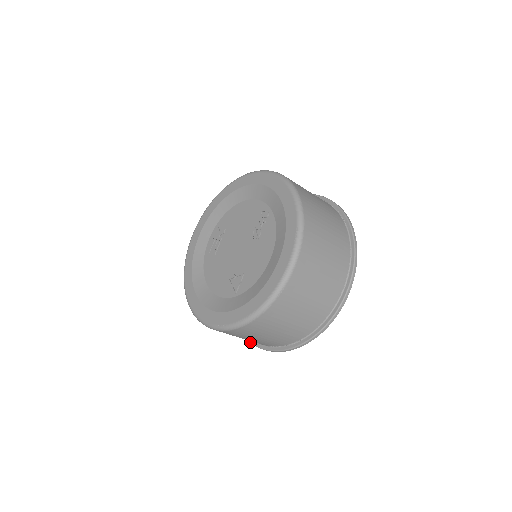
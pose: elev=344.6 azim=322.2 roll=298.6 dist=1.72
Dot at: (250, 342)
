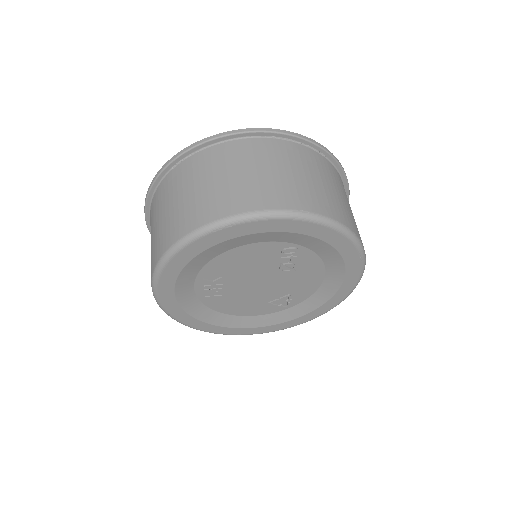
Dot at: occluded
